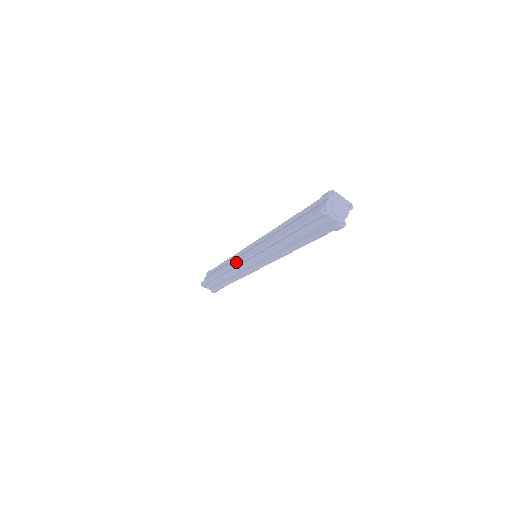
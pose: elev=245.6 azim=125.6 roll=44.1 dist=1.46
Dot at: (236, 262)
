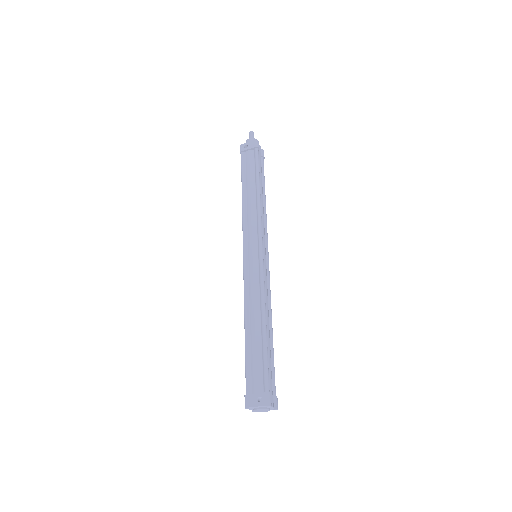
Dot at: occluded
